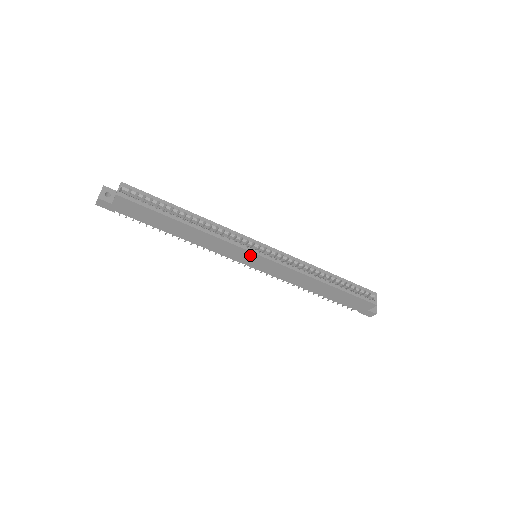
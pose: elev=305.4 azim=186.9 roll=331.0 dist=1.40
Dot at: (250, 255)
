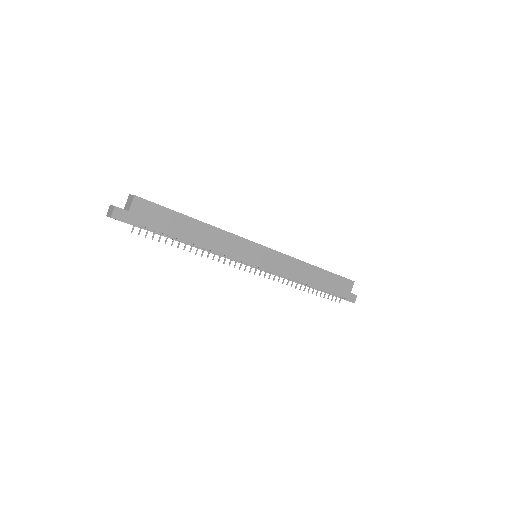
Dot at: (255, 248)
